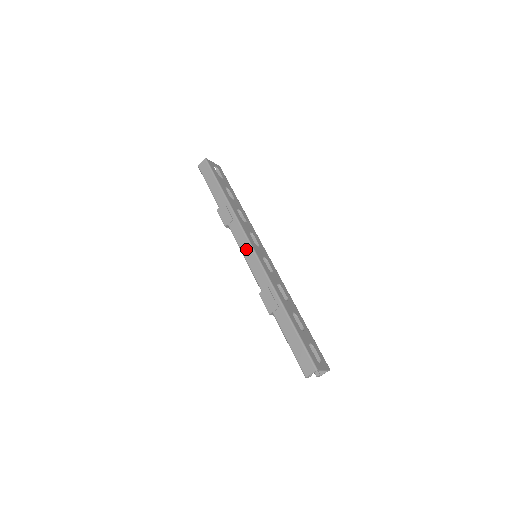
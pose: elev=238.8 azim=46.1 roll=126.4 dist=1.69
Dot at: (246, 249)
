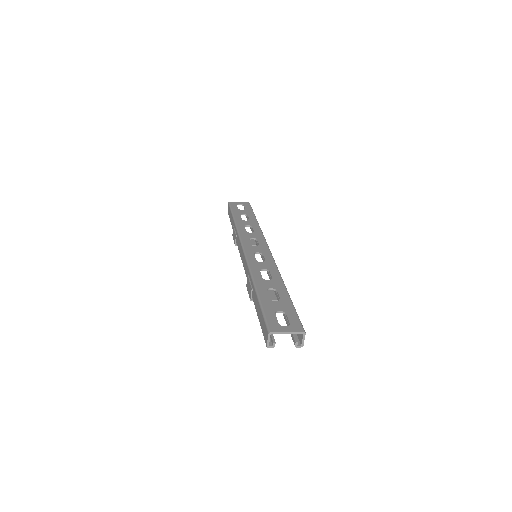
Dot at: (241, 253)
